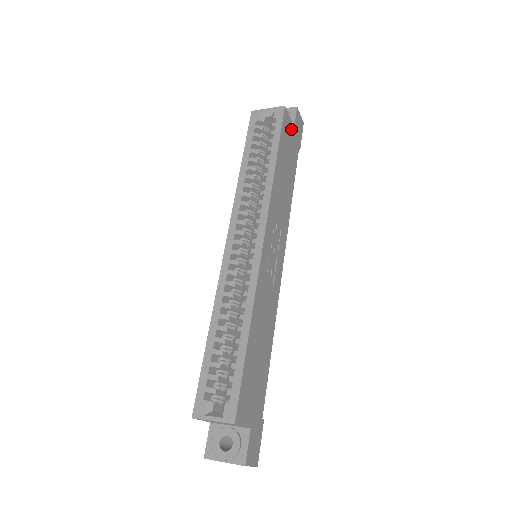
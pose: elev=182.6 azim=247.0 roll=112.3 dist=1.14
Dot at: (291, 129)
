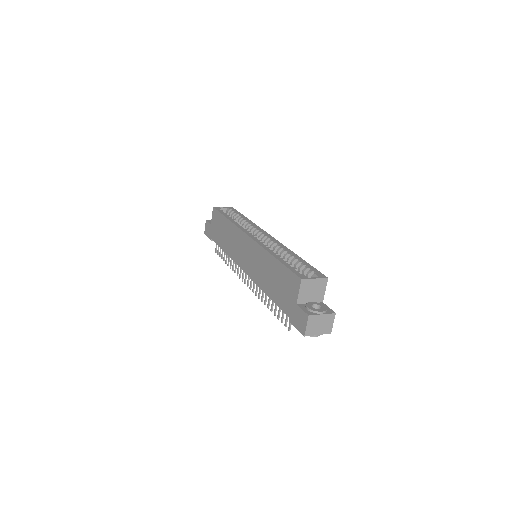
Dot at: occluded
